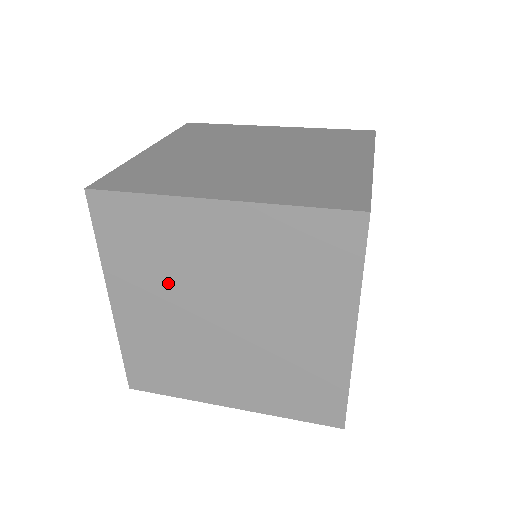
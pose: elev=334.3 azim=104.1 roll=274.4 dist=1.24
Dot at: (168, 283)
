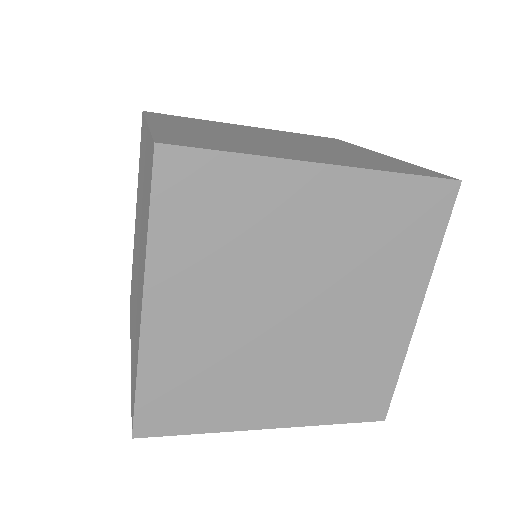
Dot at: (236, 273)
